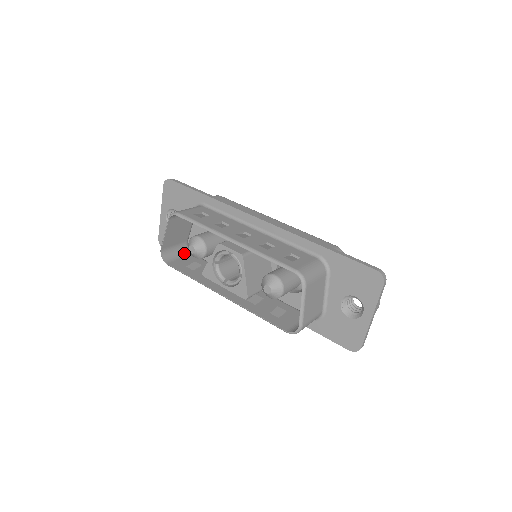
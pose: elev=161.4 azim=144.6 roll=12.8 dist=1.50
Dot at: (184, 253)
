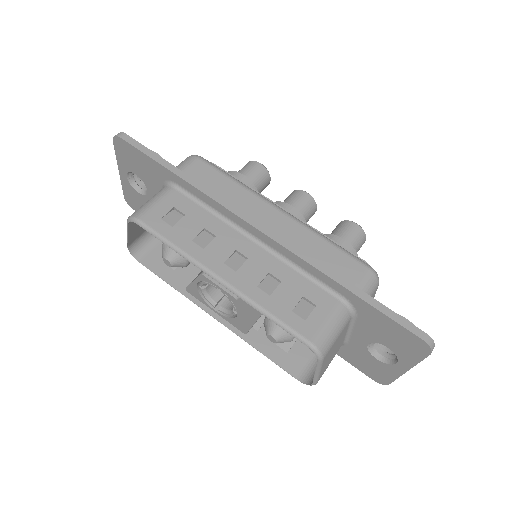
Dot at: occluded
